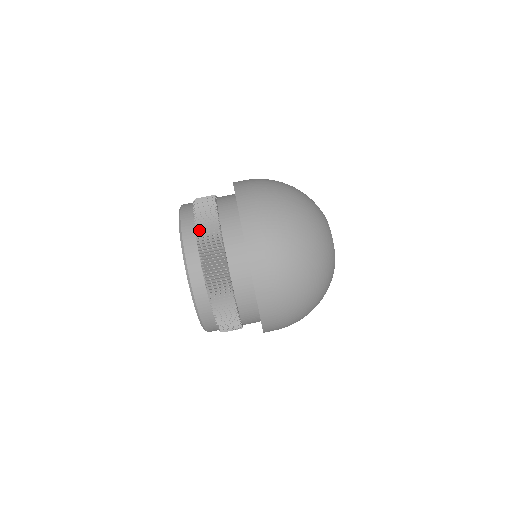
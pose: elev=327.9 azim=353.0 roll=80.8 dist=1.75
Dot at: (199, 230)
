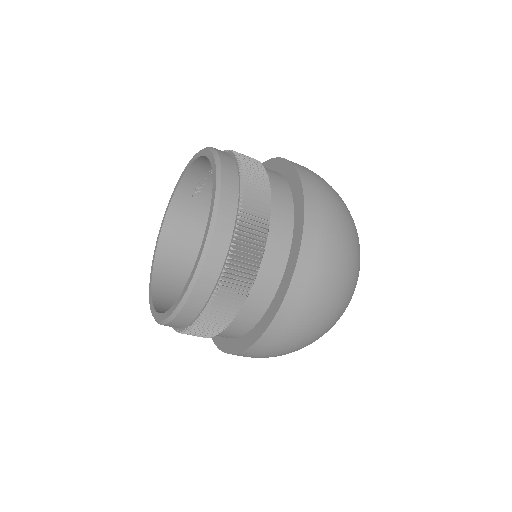
Dot at: occluded
